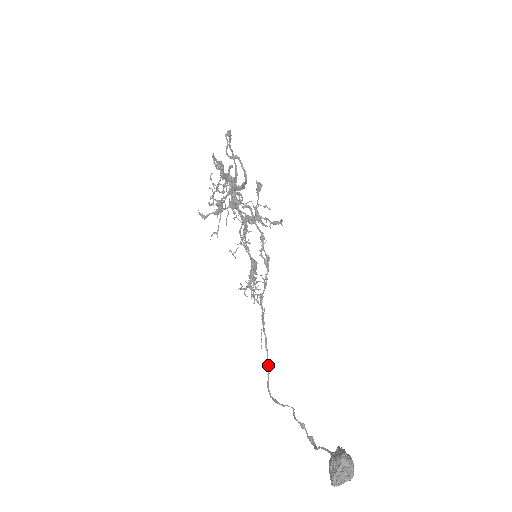
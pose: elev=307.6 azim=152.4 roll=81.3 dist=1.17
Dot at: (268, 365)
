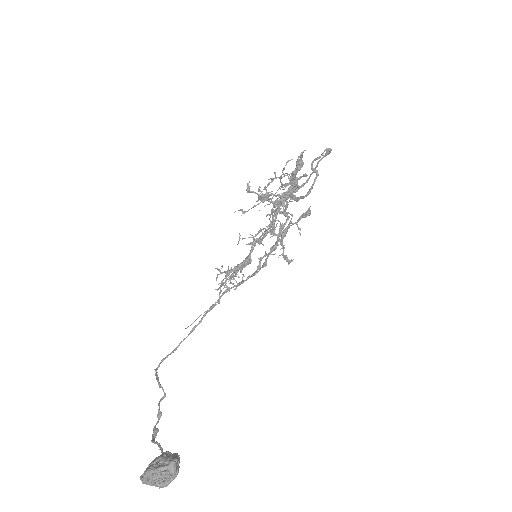
Dot at: (179, 345)
